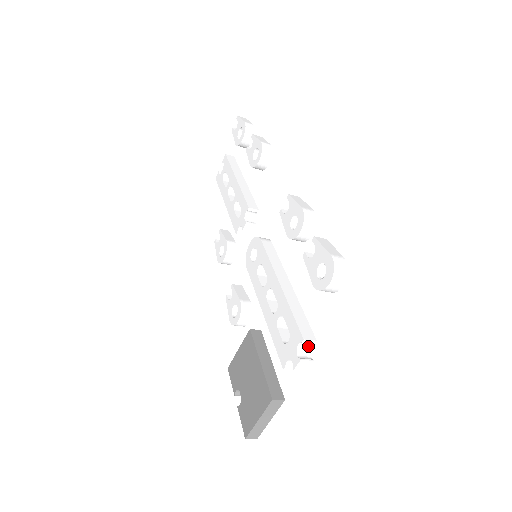
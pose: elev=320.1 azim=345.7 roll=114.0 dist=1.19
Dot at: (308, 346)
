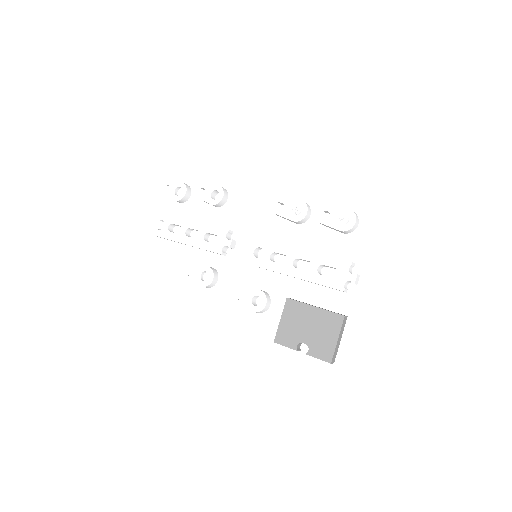
Dot at: (351, 270)
